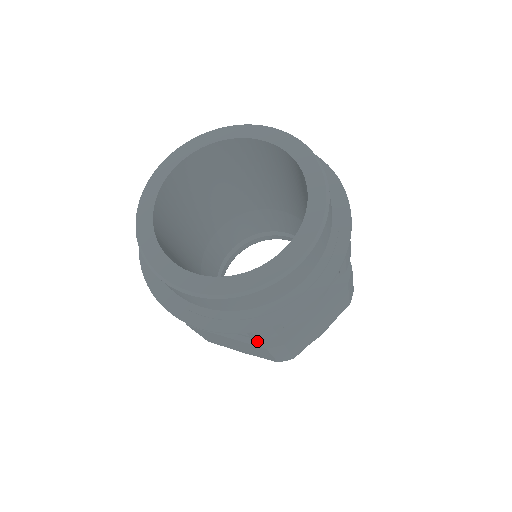
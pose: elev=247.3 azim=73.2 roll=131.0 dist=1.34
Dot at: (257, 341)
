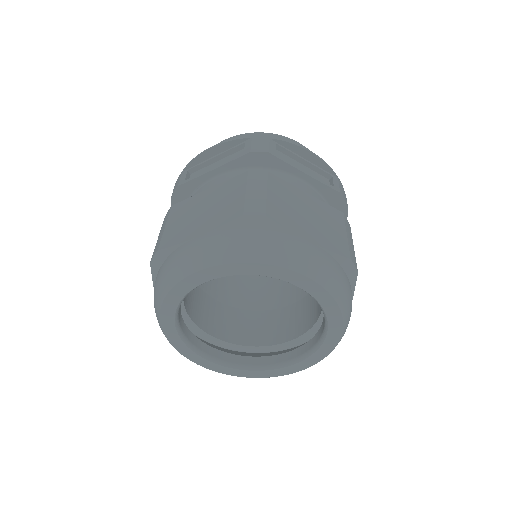
Dot at: occluded
